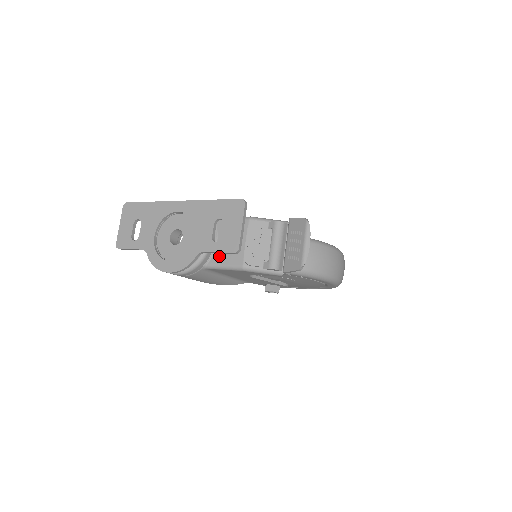
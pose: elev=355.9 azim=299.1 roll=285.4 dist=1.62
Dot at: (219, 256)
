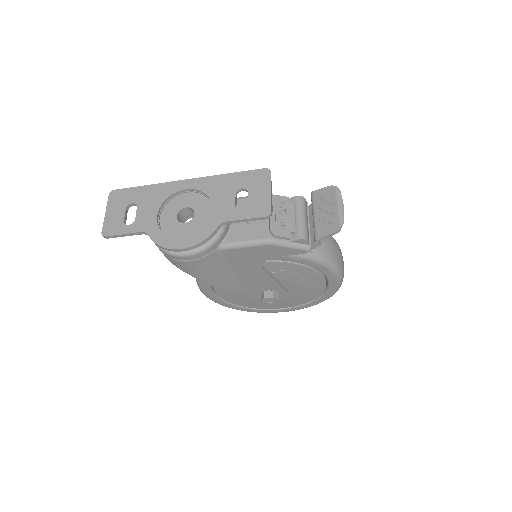
Dot at: (237, 233)
